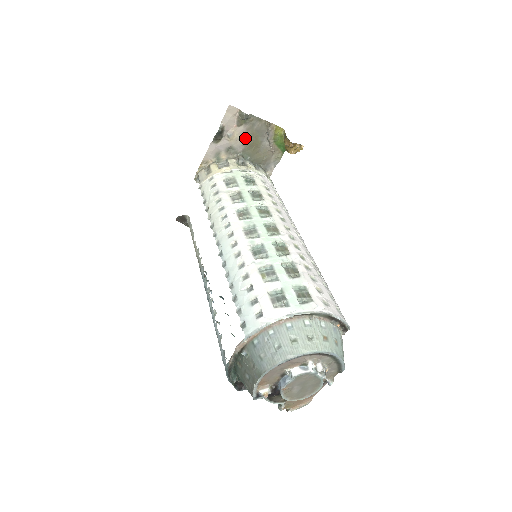
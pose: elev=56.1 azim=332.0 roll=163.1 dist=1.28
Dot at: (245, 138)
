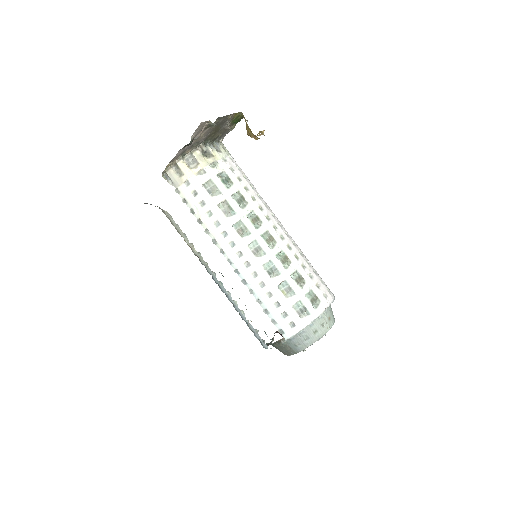
Dot at: (208, 133)
